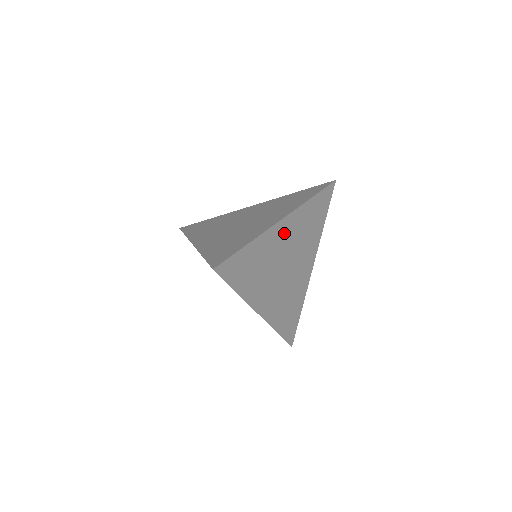
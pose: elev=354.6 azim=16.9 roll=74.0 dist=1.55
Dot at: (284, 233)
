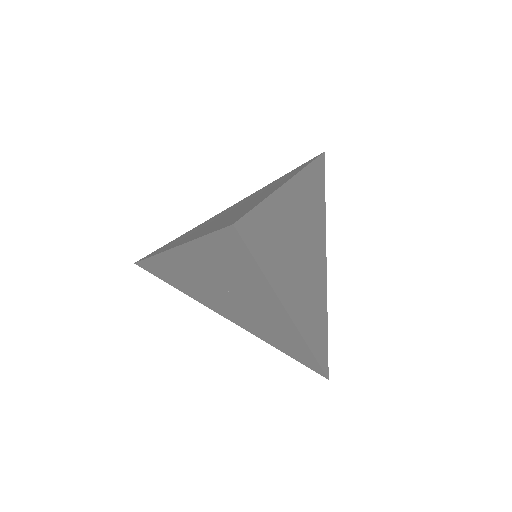
Dot at: (295, 201)
